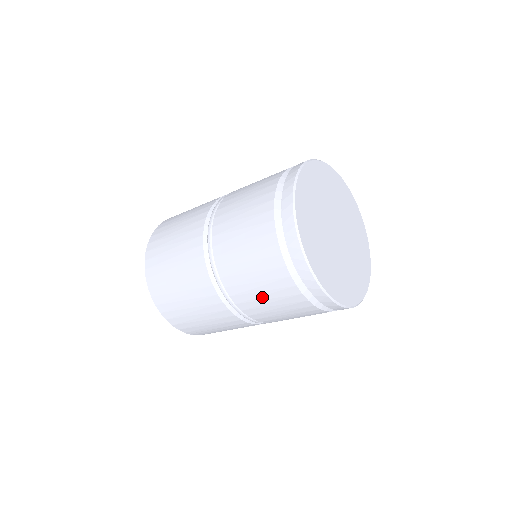
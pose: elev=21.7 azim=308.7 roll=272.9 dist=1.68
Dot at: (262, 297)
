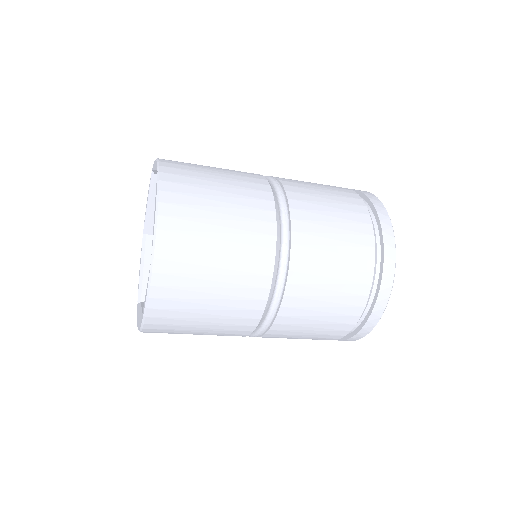
Dot at: (297, 338)
